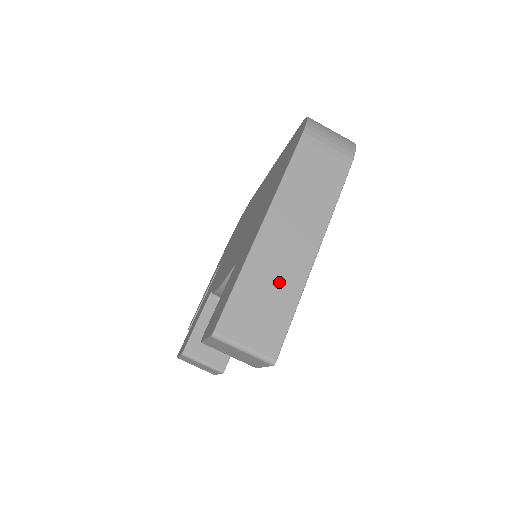
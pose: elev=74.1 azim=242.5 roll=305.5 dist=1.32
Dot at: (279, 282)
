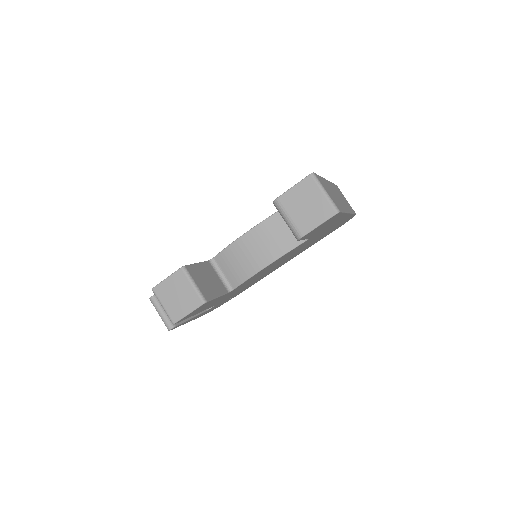
Dot at: (336, 198)
